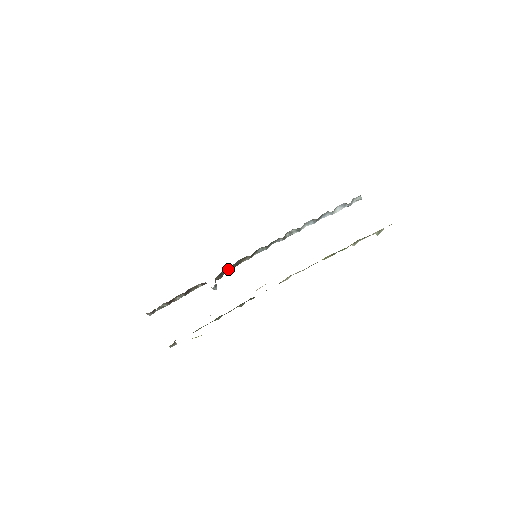
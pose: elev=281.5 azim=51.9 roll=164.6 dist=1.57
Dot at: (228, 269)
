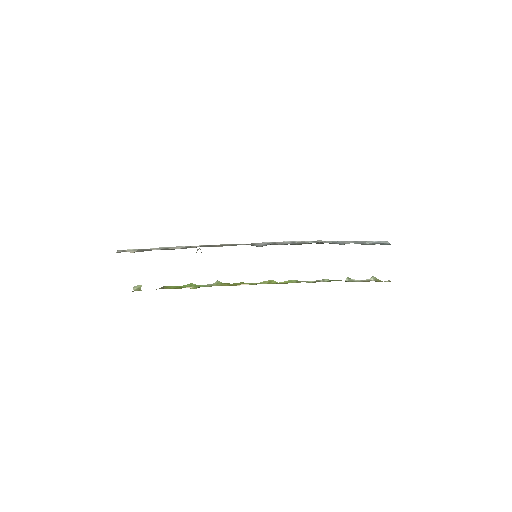
Dot at: occluded
